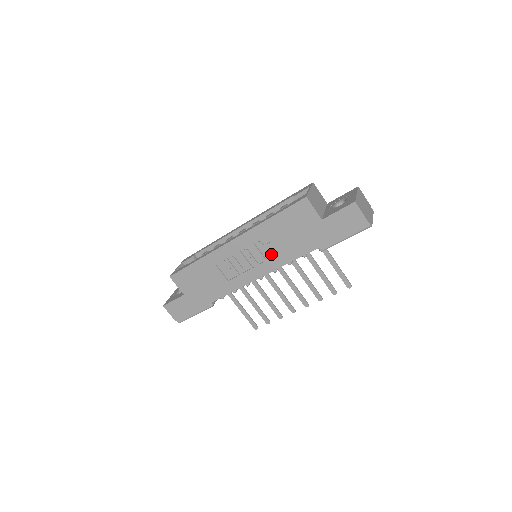
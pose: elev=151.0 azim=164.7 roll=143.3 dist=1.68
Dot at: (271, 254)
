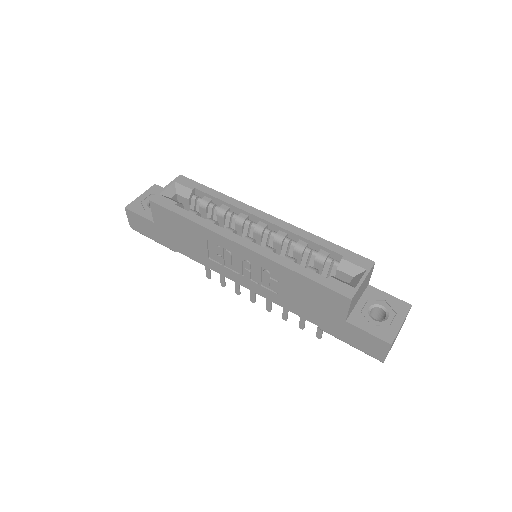
Dot at: (270, 286)
